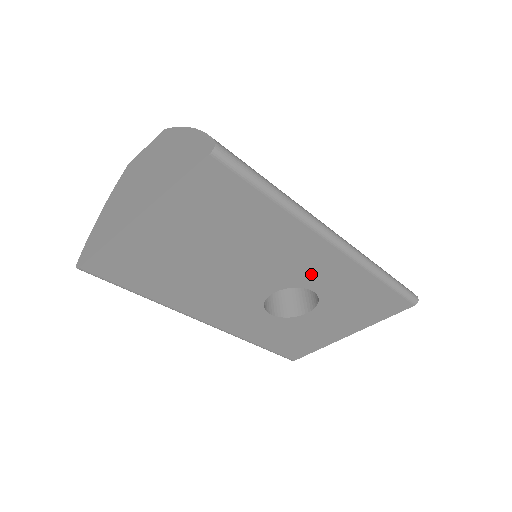
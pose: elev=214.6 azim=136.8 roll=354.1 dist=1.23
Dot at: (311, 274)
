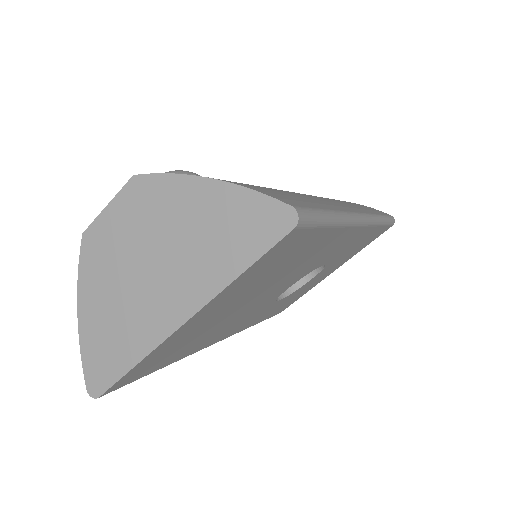
Dot at: (329, 256)
